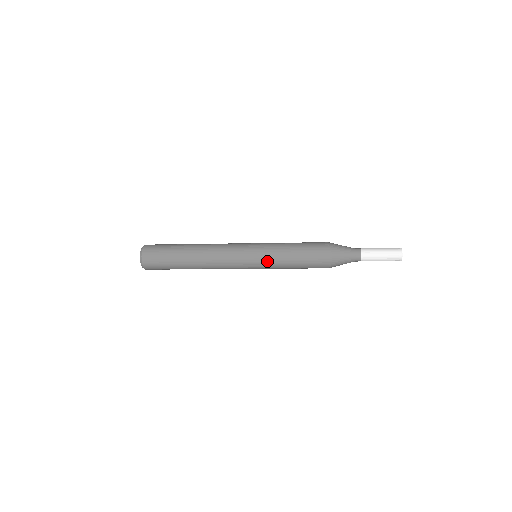
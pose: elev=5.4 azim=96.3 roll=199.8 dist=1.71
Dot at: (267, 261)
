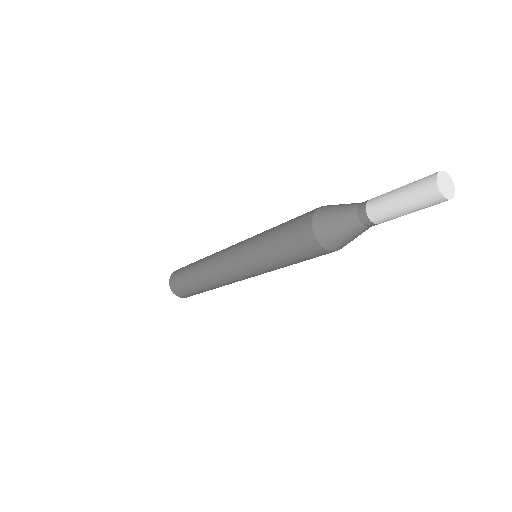
Dot at: (265, 271)
